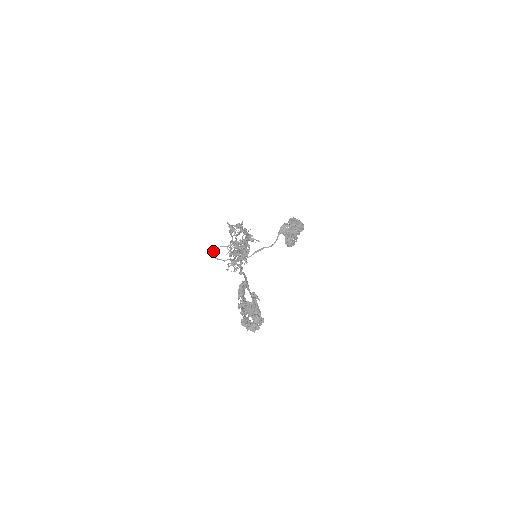
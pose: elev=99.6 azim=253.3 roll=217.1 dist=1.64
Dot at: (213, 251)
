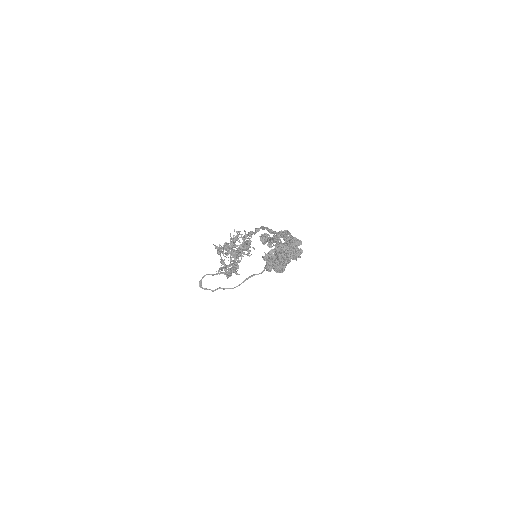
Dot at: occluded
